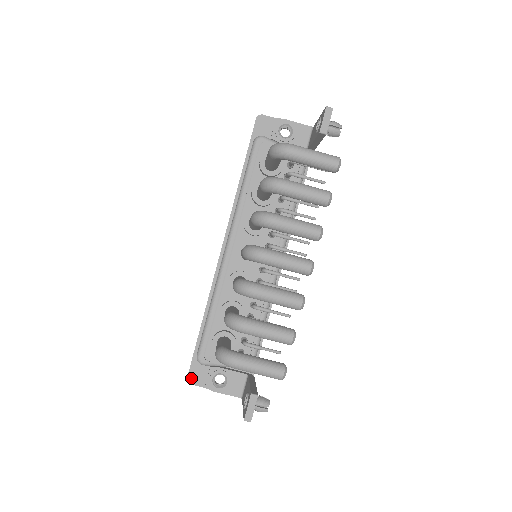
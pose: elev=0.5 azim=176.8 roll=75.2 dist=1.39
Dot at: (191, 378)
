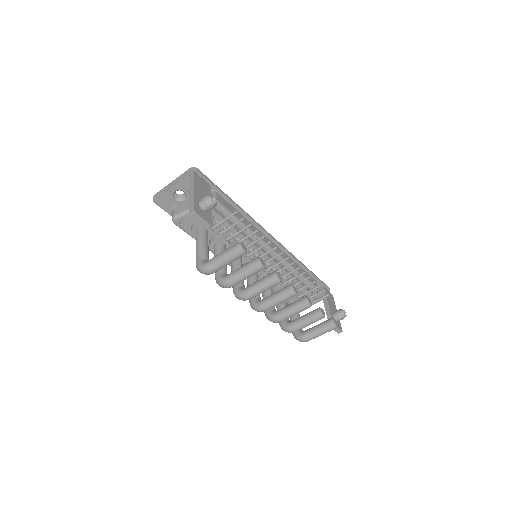
Dot at: occluded
